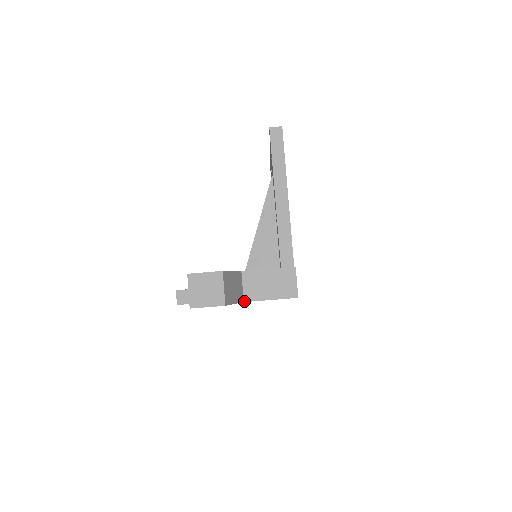
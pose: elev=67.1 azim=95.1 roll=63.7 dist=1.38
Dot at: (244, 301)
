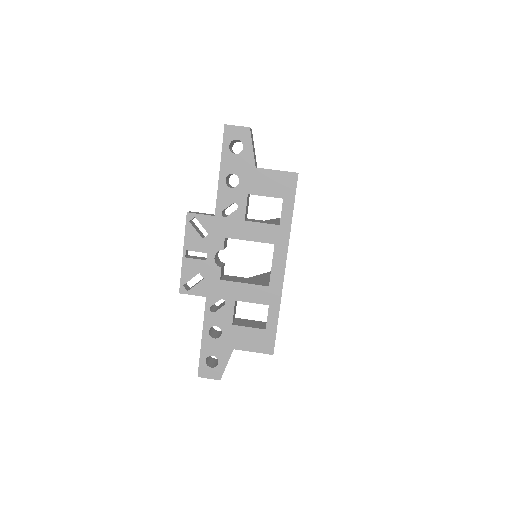
Dot at: (256, 168)
